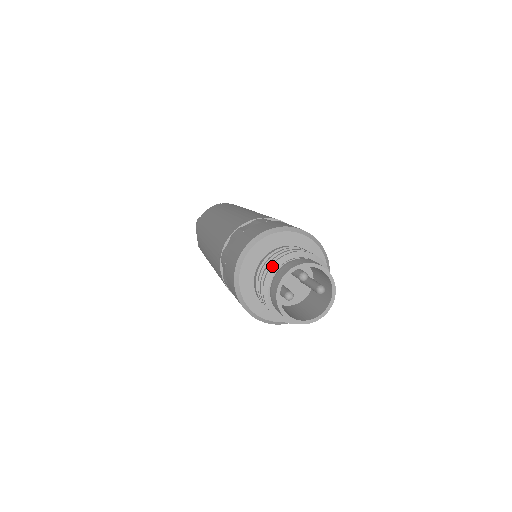
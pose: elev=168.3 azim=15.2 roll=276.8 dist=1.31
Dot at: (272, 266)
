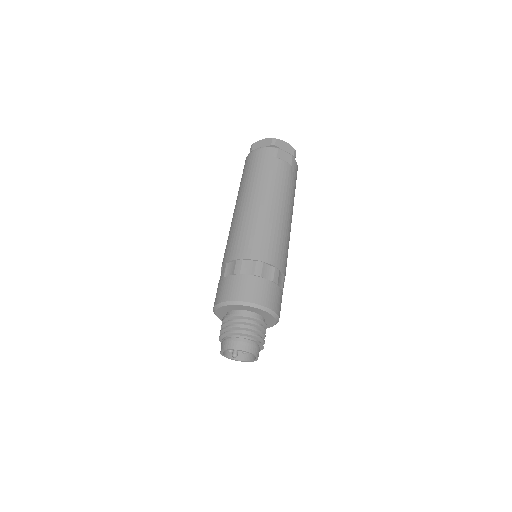
Dot at: (220, 341)
